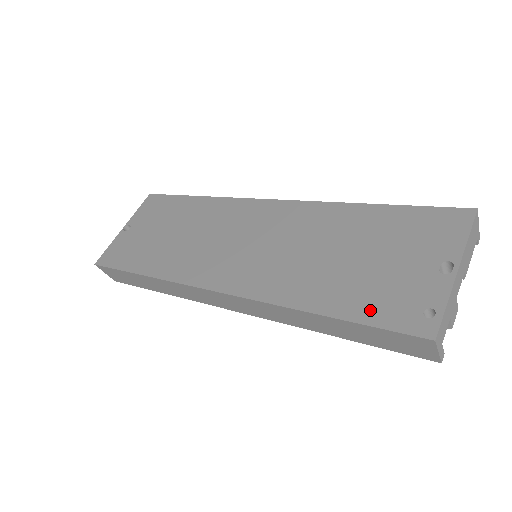
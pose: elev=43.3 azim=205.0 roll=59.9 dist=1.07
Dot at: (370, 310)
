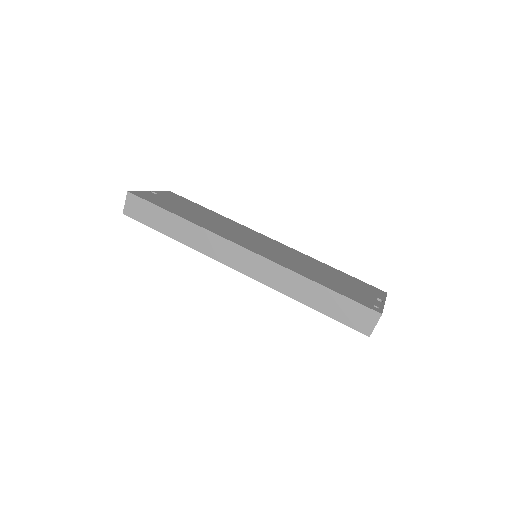
Dot at: (347, 294)
